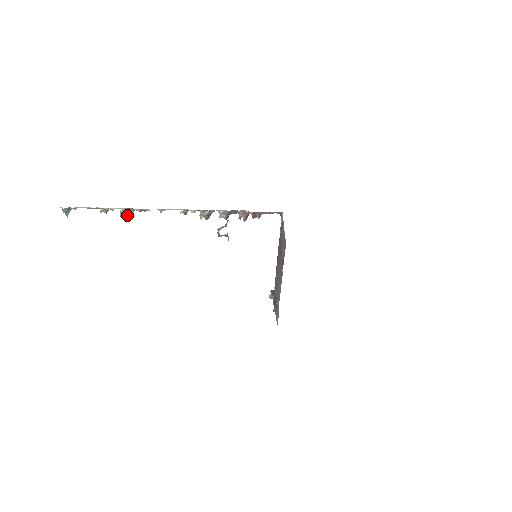
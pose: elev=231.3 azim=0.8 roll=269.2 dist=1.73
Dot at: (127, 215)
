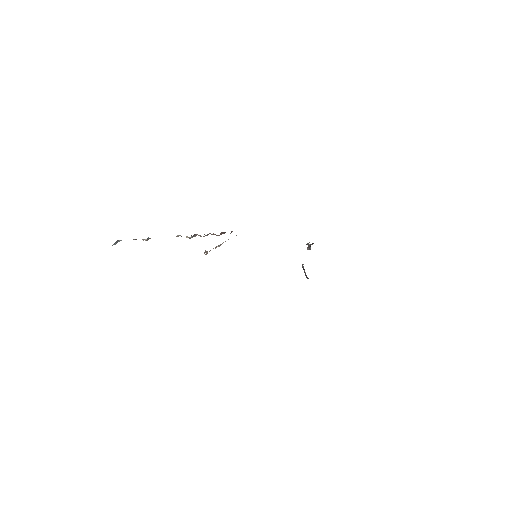
Dot at: (148, 239)
